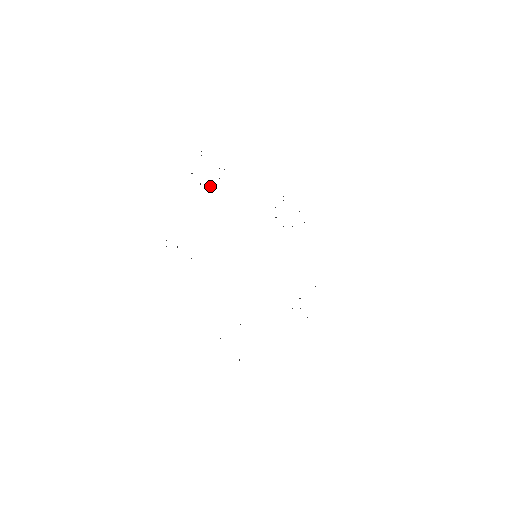
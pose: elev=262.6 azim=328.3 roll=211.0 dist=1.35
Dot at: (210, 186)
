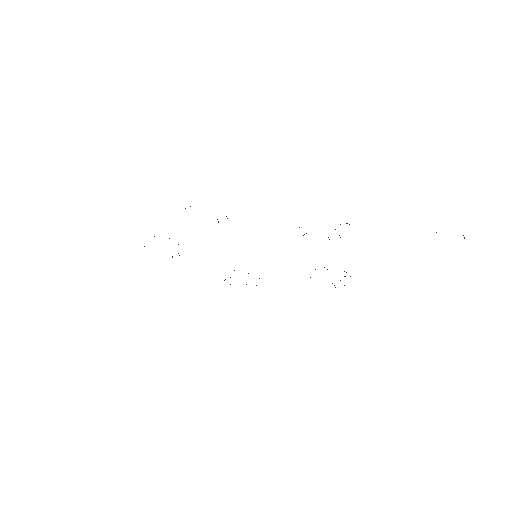
Dot at: occluded
